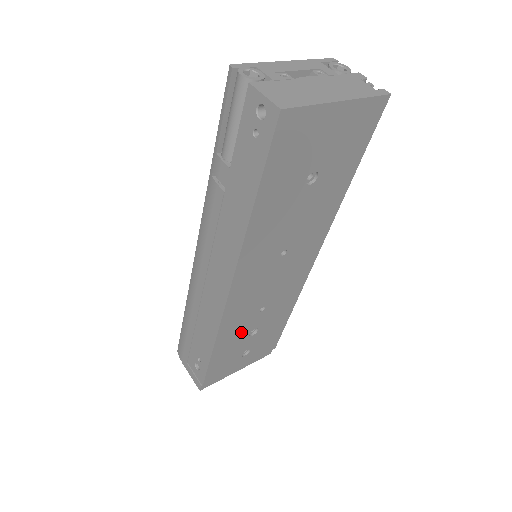
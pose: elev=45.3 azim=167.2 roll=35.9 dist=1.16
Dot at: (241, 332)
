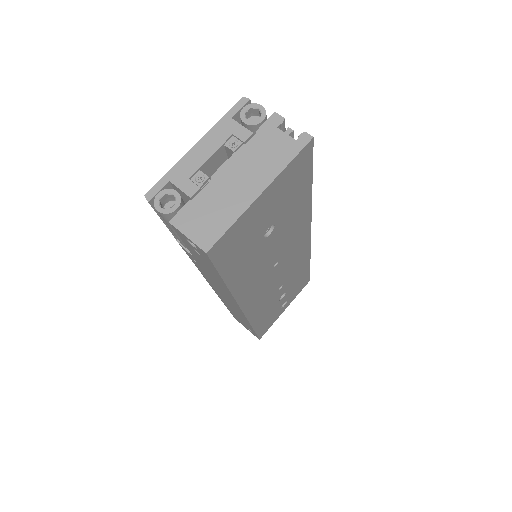
Dot at: (271, 306)
